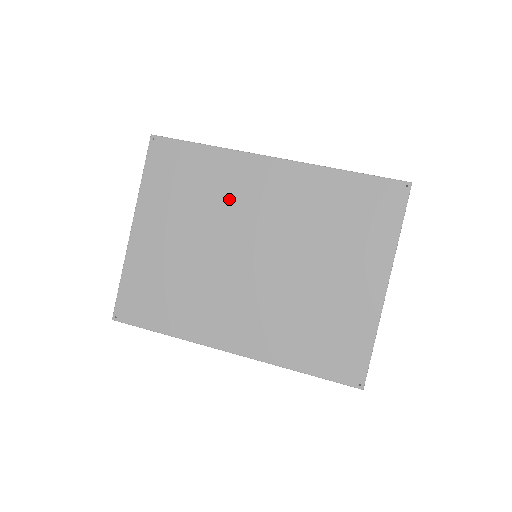
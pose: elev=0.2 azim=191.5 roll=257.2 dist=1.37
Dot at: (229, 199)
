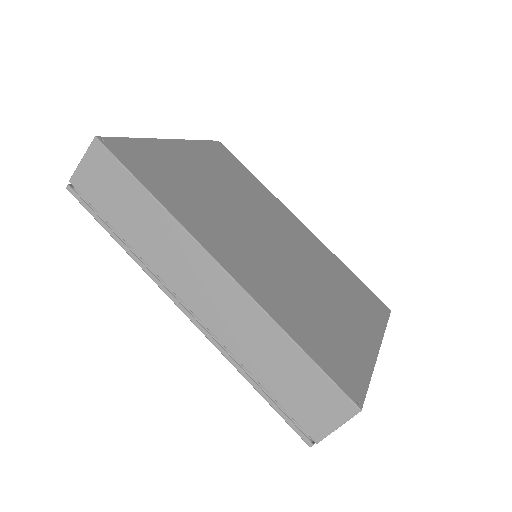
Dot at: (264, 205)
